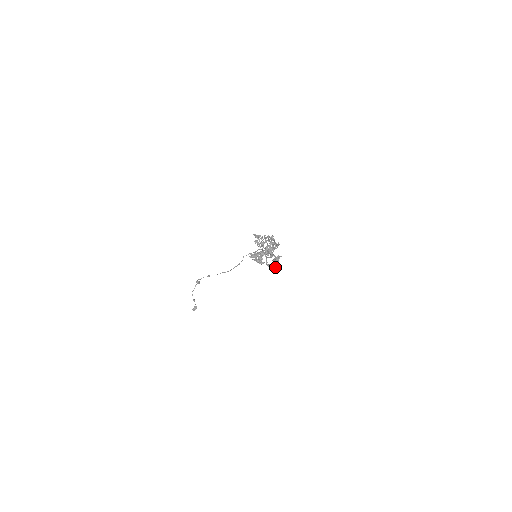
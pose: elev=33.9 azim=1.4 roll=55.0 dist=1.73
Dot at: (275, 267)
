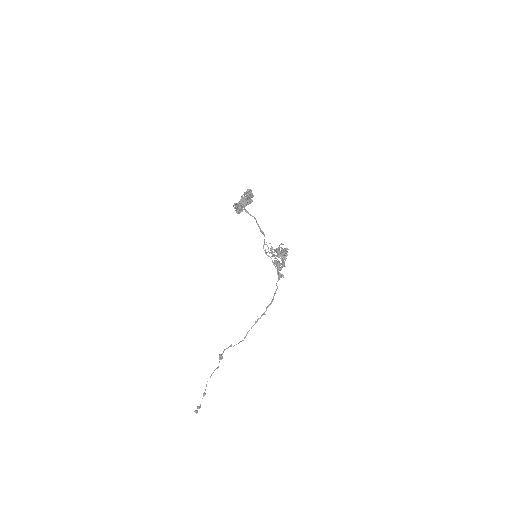
Dot at: (239, 204)
